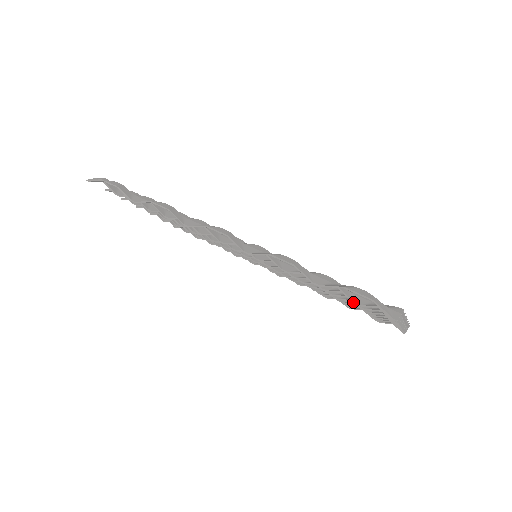
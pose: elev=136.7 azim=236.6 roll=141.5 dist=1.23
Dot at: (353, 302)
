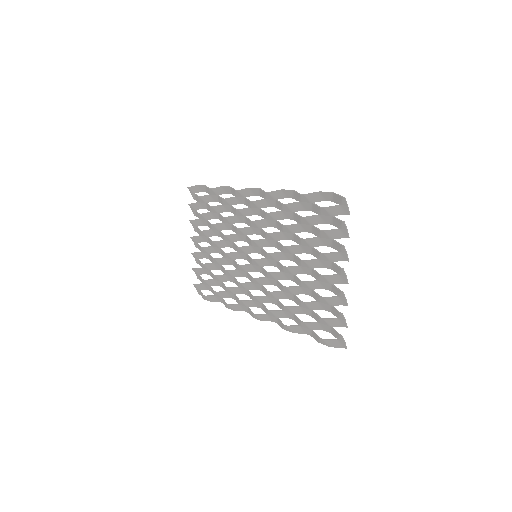
Dot at: (320, 207)
